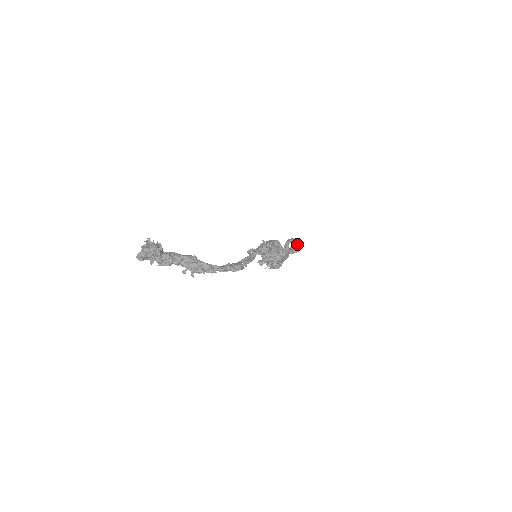
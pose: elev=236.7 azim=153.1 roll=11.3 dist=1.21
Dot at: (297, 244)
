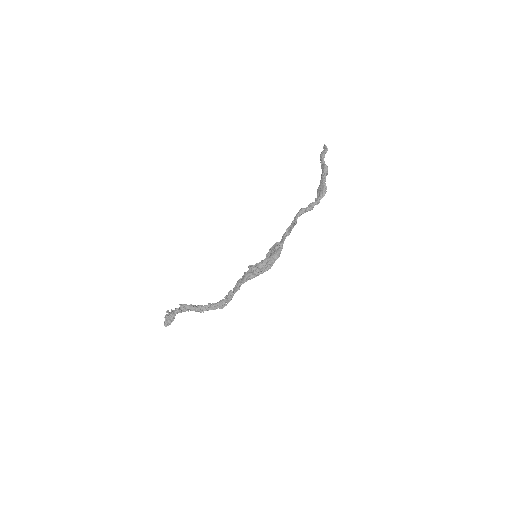
Dot at: (309, 210)
